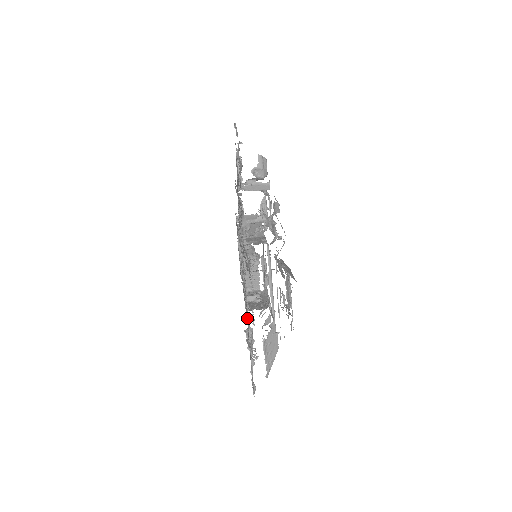
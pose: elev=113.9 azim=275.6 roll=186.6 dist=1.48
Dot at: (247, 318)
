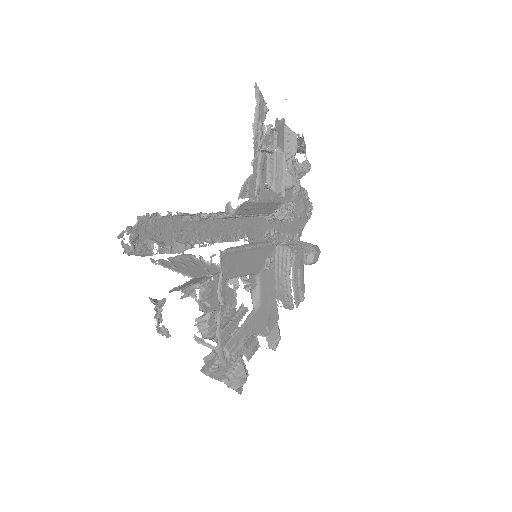
Dot at: (200, 242)
